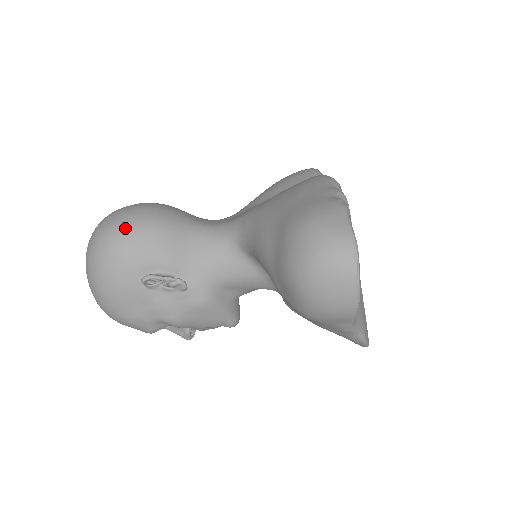
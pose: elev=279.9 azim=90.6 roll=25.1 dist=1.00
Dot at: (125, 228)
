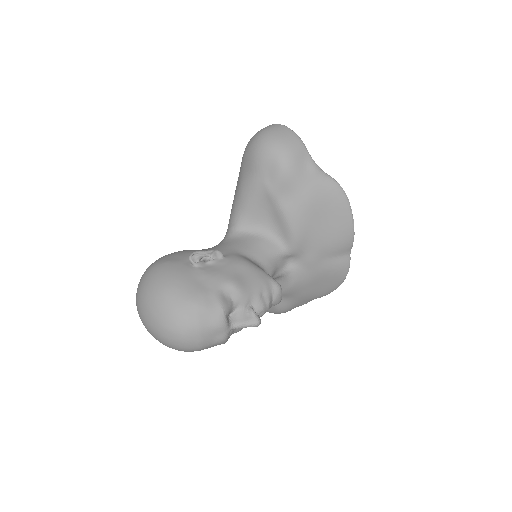
Dot at: occluded
